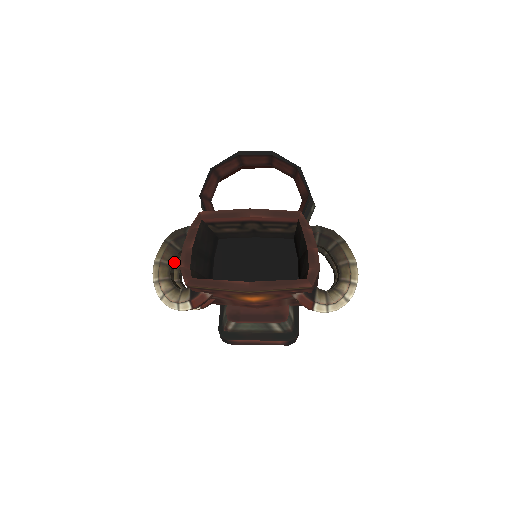
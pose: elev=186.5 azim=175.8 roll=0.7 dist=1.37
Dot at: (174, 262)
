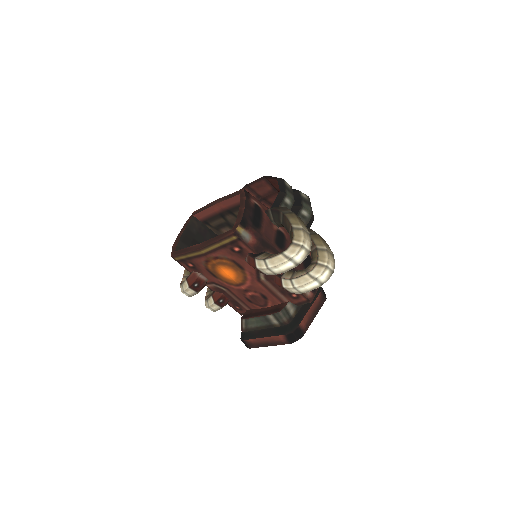
Dot at: occluded
